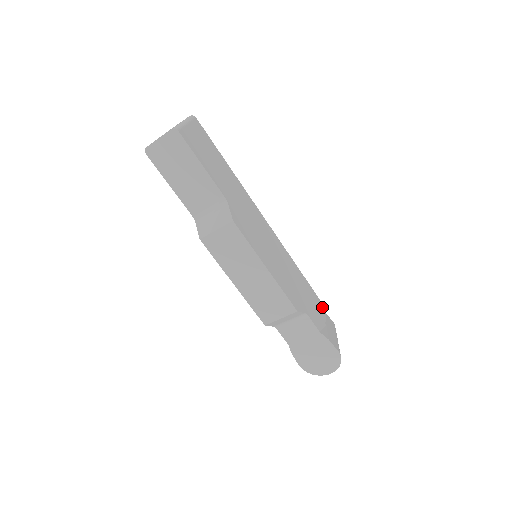
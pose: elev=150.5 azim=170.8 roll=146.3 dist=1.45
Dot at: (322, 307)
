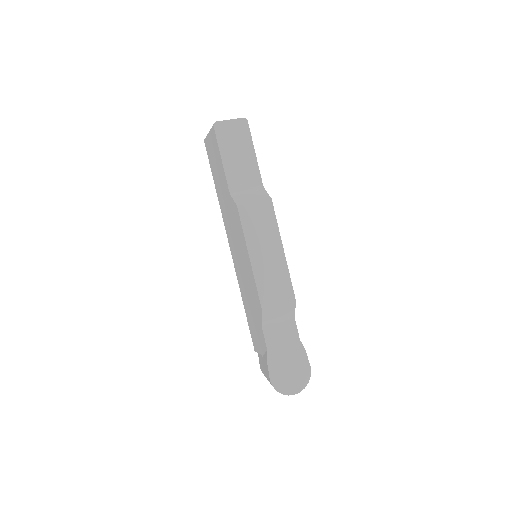
Dot at: occluded
